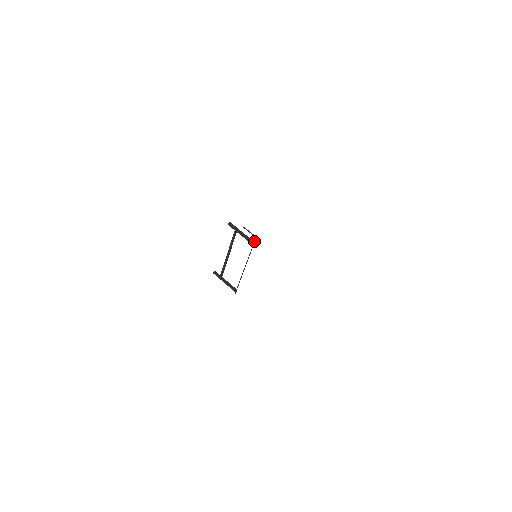
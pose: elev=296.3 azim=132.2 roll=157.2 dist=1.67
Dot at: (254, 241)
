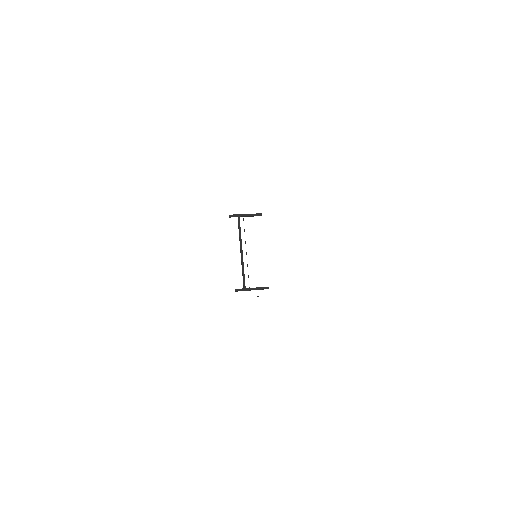
Dot at: (259, 214)
